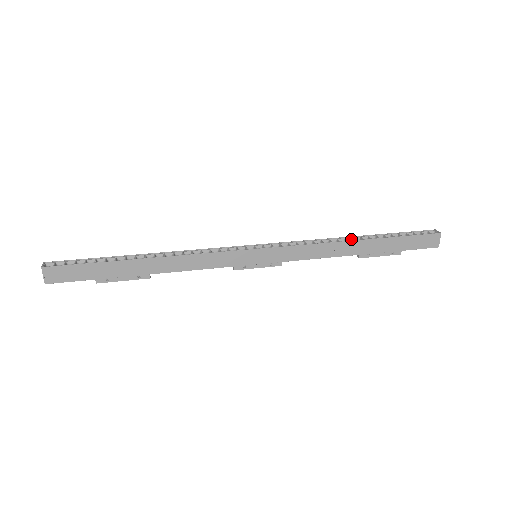
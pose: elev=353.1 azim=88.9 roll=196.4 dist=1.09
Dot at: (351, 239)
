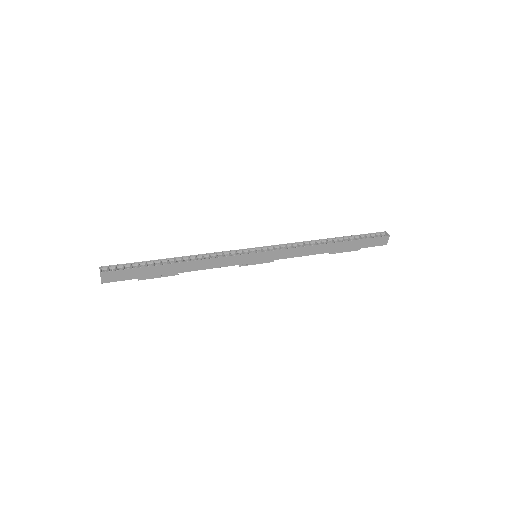
Dot at: (325, 241)
